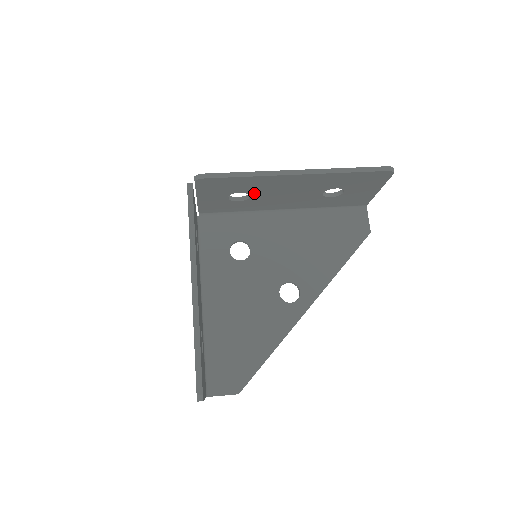
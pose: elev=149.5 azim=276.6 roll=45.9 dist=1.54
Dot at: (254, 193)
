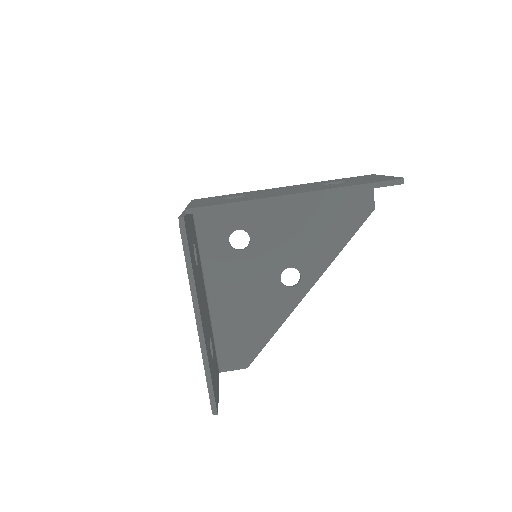
Dot at: occluded
